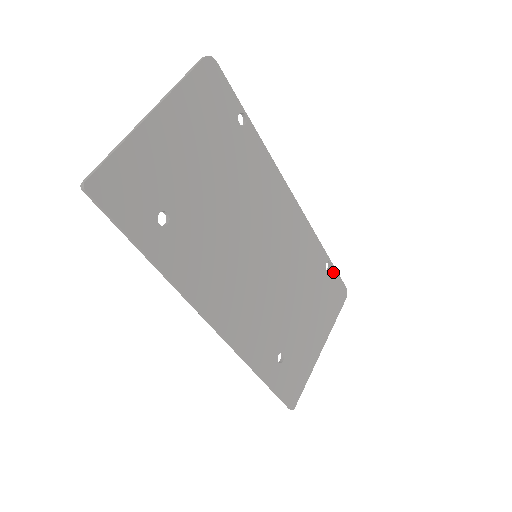
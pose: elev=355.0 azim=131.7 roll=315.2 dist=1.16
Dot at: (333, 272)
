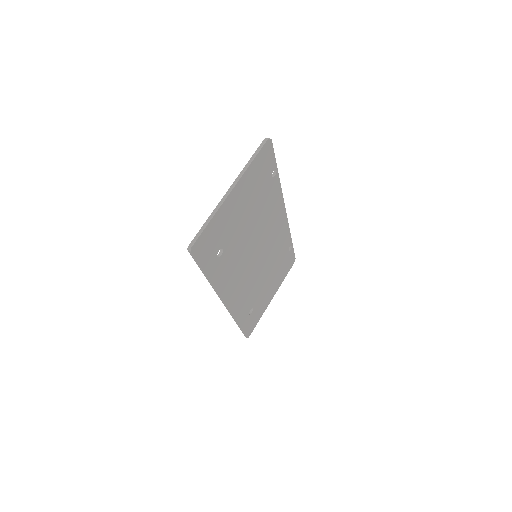
Dot at: (292, 251)
